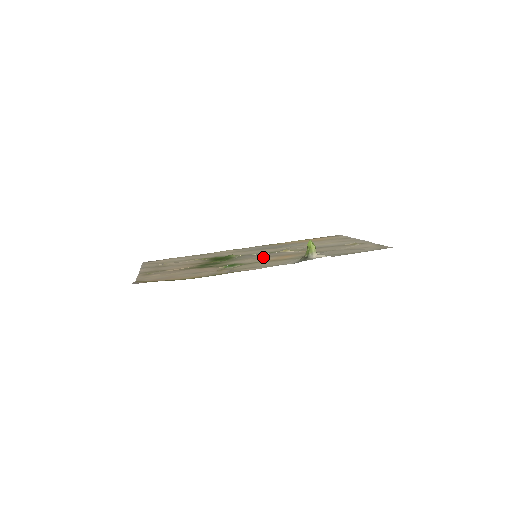
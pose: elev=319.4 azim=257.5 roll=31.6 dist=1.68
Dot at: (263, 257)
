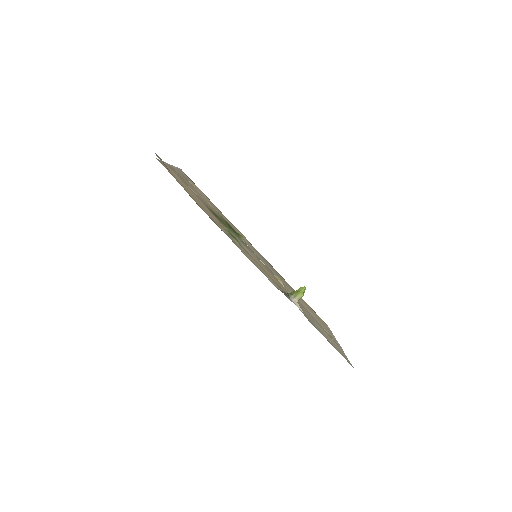
Dot at: occluded
